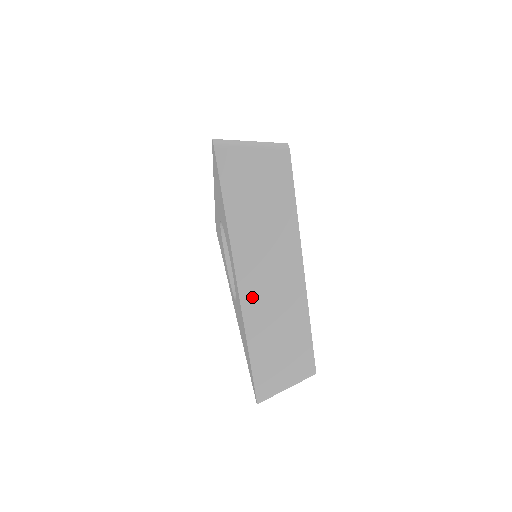
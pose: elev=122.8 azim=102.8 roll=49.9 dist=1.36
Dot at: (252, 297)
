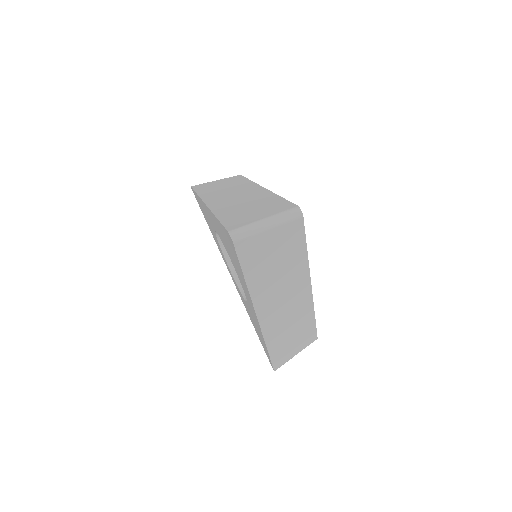
Dot at: (270, 322)
